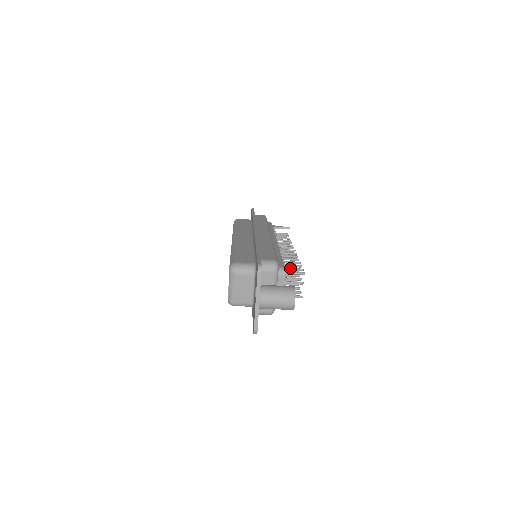
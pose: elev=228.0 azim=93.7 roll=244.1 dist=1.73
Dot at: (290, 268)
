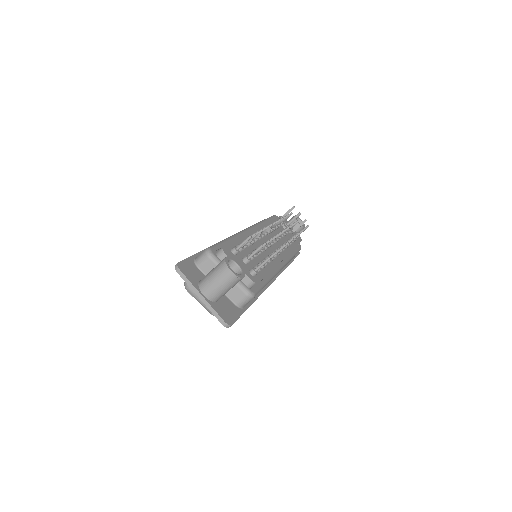
Dot at: occluded
